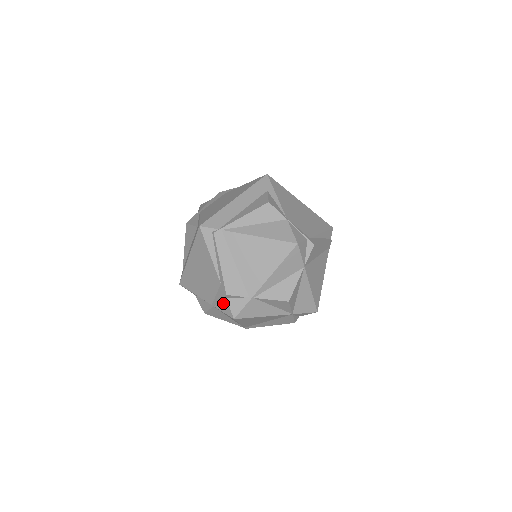
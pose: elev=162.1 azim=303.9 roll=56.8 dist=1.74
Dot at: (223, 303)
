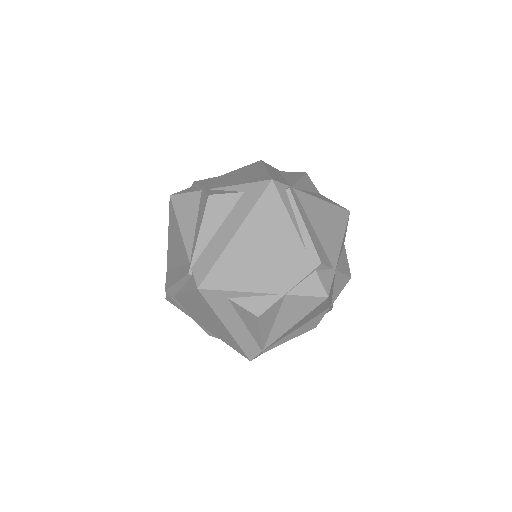
Dot at: (308, 281)
